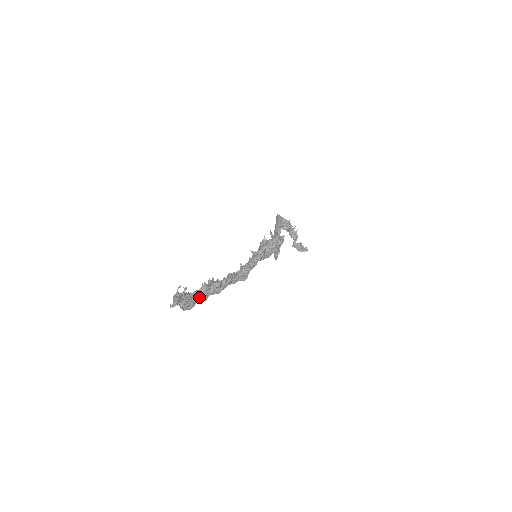
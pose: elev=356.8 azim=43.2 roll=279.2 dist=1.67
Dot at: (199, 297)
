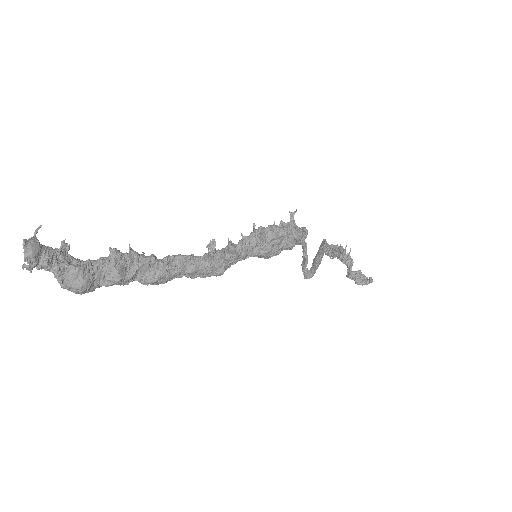
Dot at: (102, 271)
